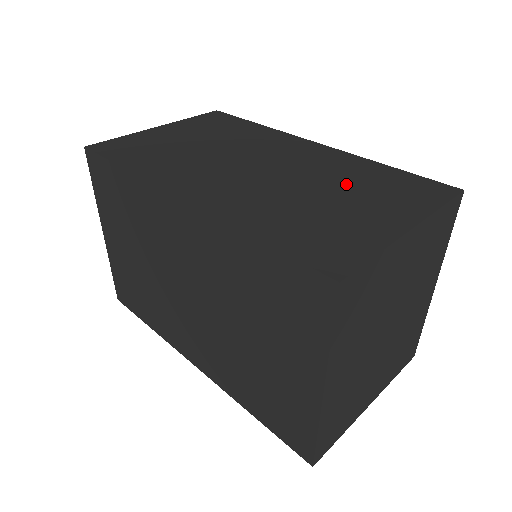
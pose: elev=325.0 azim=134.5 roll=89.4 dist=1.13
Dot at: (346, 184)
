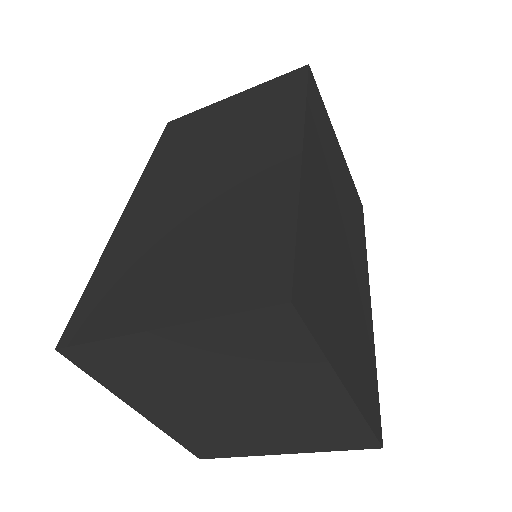
Dot at: (217, 234)
